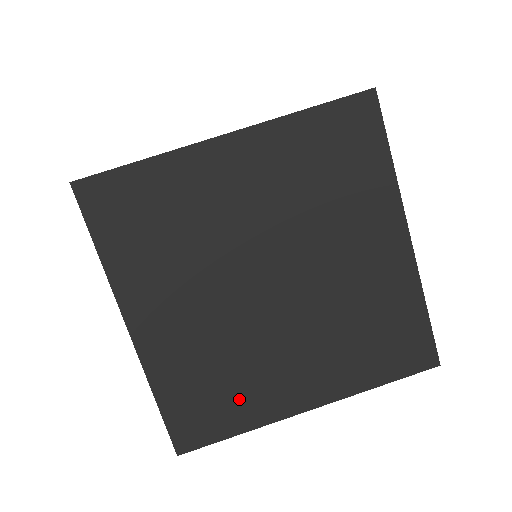
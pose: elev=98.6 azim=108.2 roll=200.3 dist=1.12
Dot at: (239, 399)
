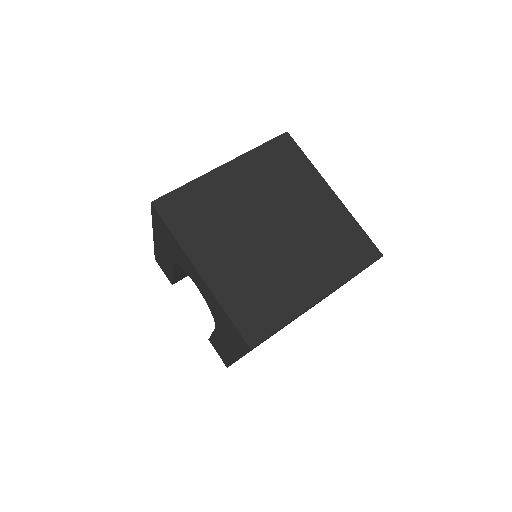
Dot at: (277, 302)
